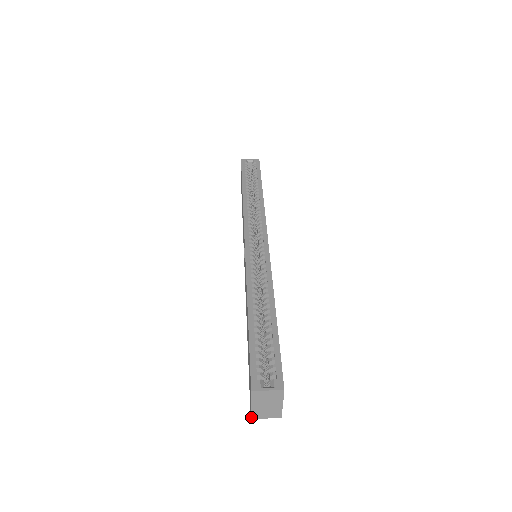
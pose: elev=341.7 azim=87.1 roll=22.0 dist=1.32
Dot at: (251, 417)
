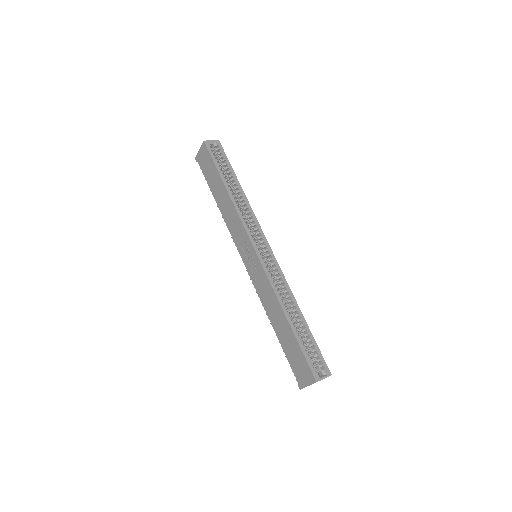
Dot at: occluded
